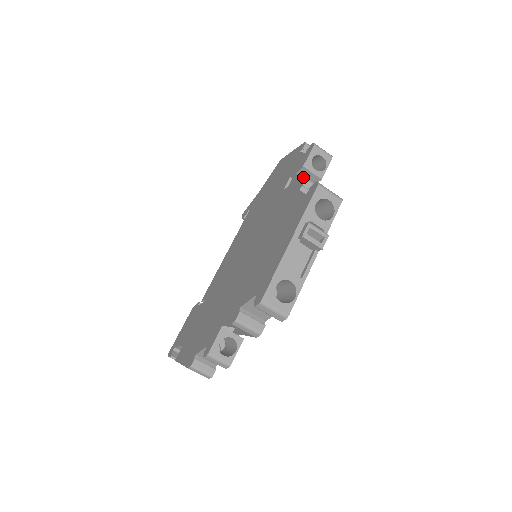
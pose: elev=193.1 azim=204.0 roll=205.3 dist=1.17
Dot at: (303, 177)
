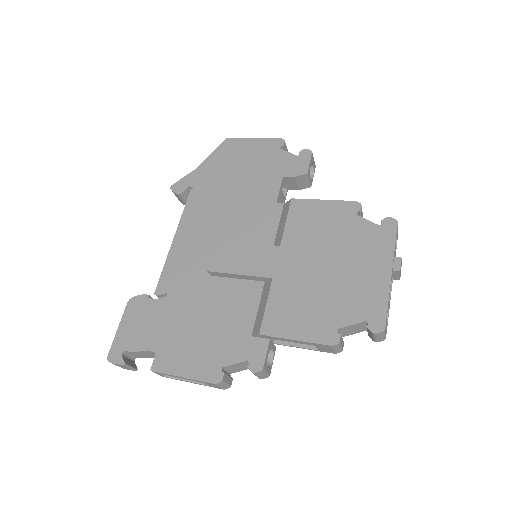
Dot at: (298, 181)
